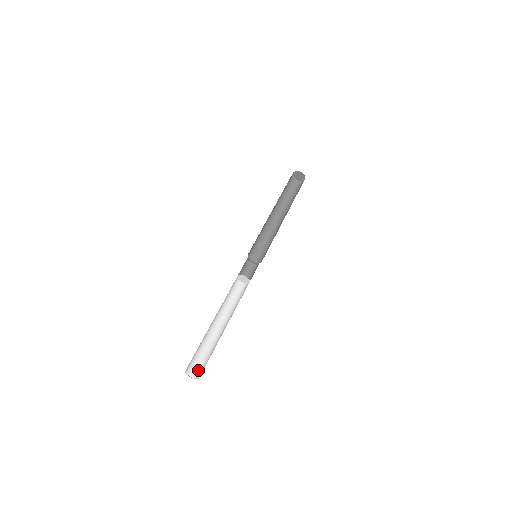
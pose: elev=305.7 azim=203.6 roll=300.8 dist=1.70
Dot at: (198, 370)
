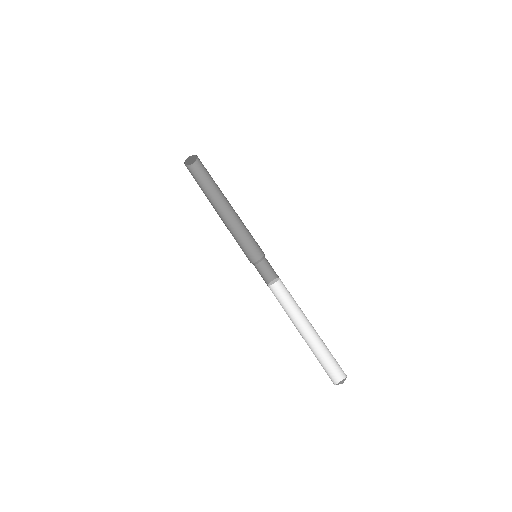
Dot at: (340, 370)
